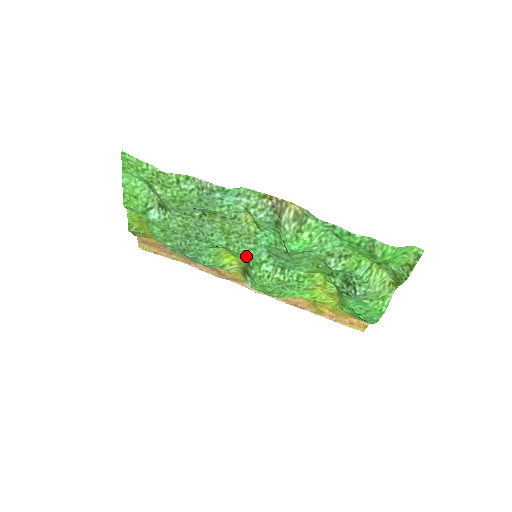
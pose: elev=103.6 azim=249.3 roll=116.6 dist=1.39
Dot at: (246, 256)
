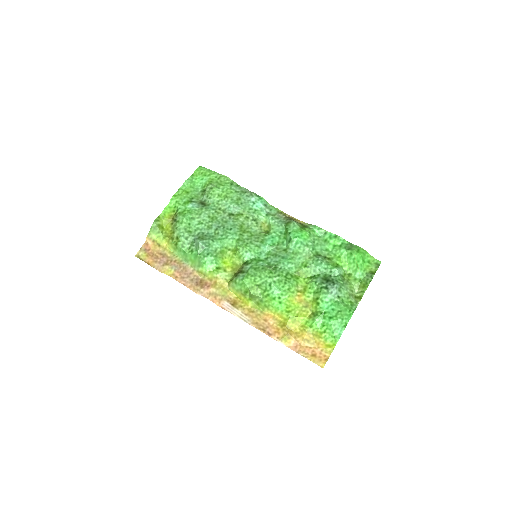
Dot at: (249, 252)
